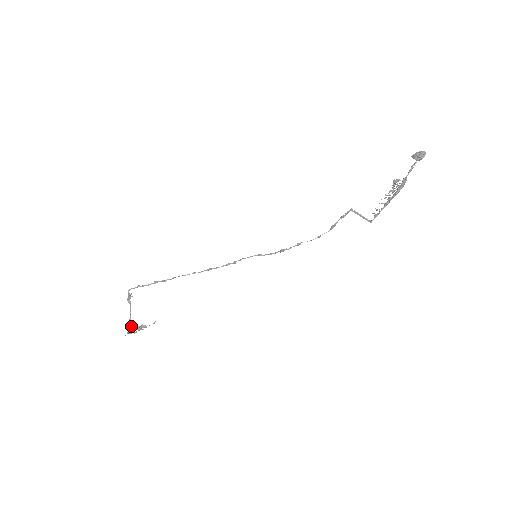
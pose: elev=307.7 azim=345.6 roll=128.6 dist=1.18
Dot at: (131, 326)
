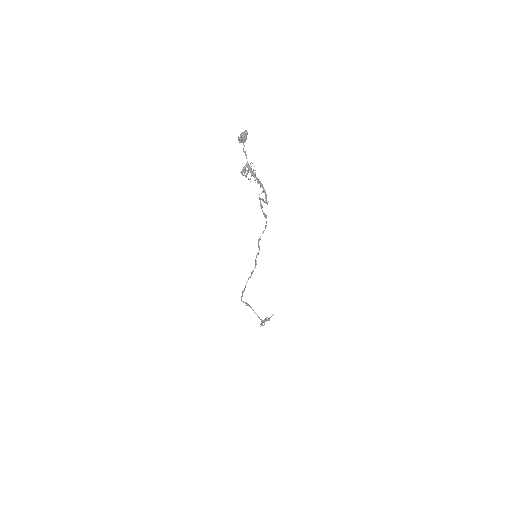
Dot at: occluded
